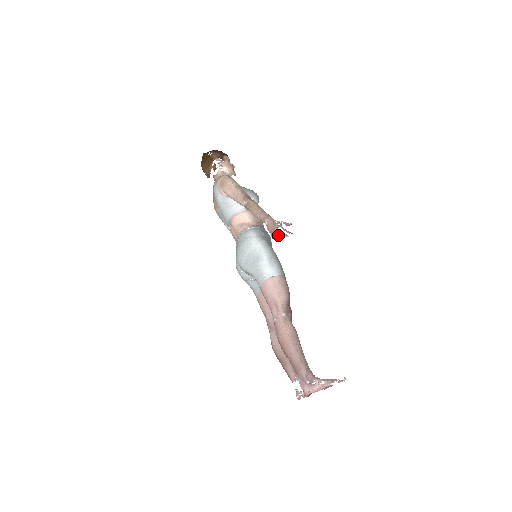
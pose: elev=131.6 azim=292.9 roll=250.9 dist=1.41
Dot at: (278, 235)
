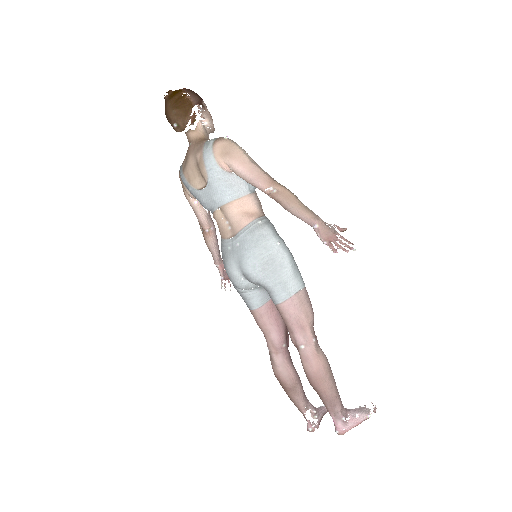
Dot at: (340, 247)
